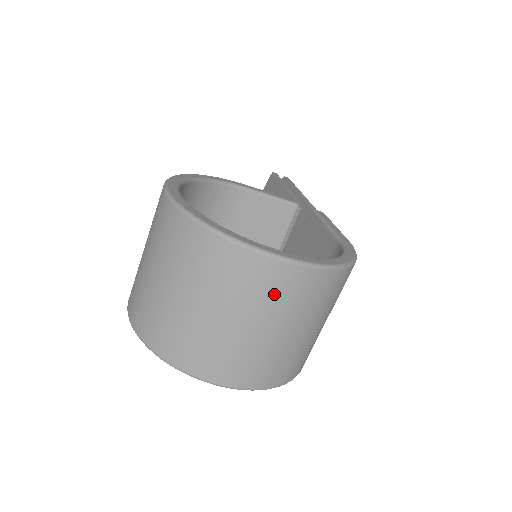
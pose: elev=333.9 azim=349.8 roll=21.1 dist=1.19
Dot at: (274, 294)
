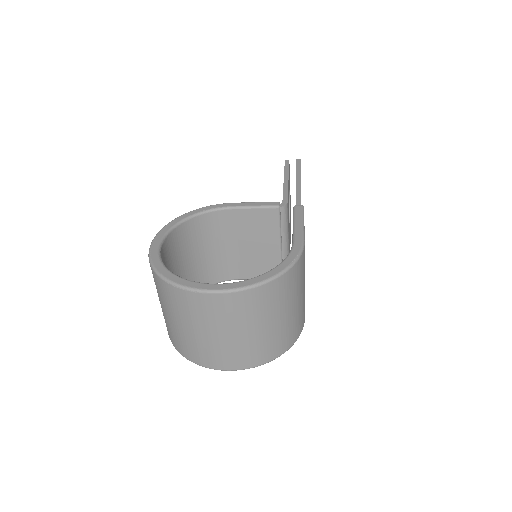
Dot at: (219, 313)
